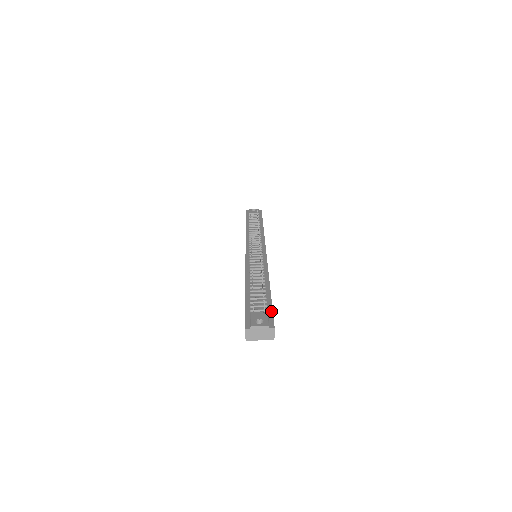
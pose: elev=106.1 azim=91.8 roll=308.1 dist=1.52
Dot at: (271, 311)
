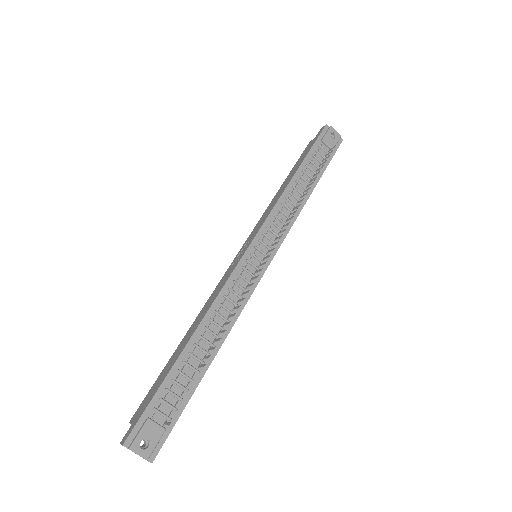
Dot at: (173, 424)
